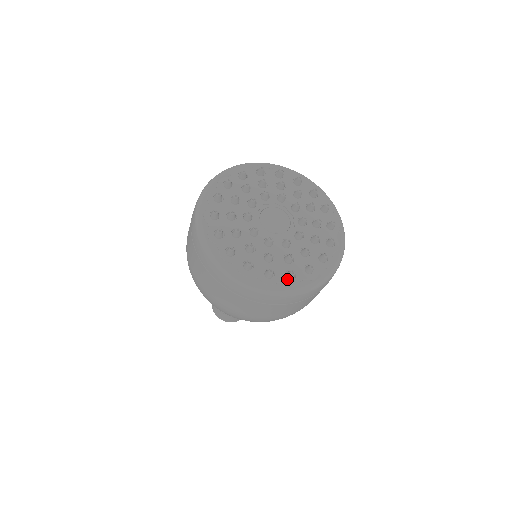
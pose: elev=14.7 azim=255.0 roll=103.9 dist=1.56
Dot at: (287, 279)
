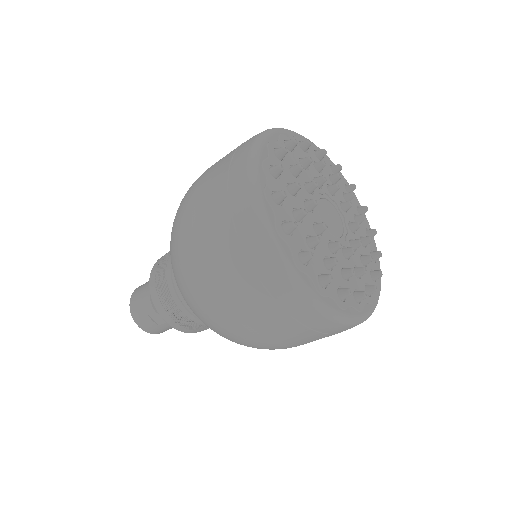
Dot at: (318, 281)
